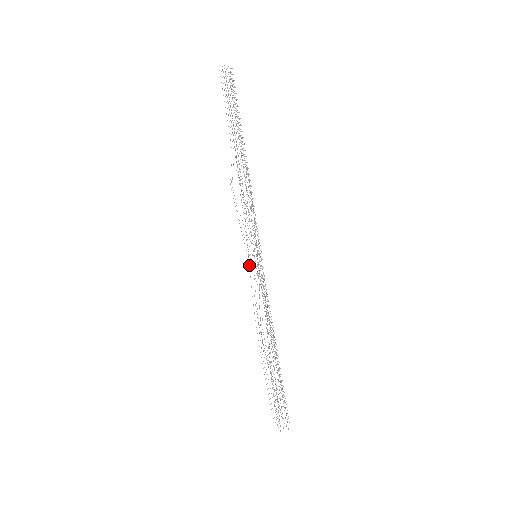
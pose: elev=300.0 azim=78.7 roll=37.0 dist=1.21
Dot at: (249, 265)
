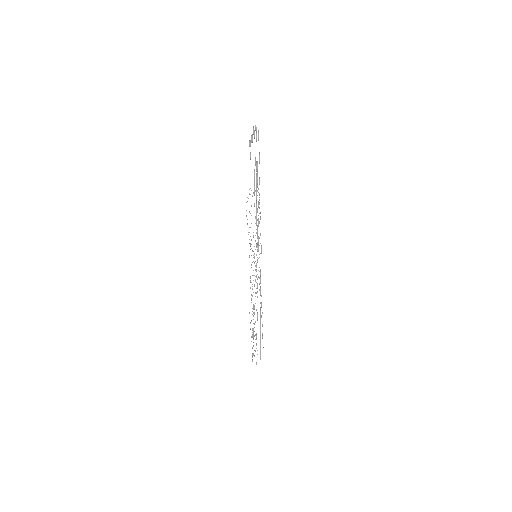
Dot at: occluded
